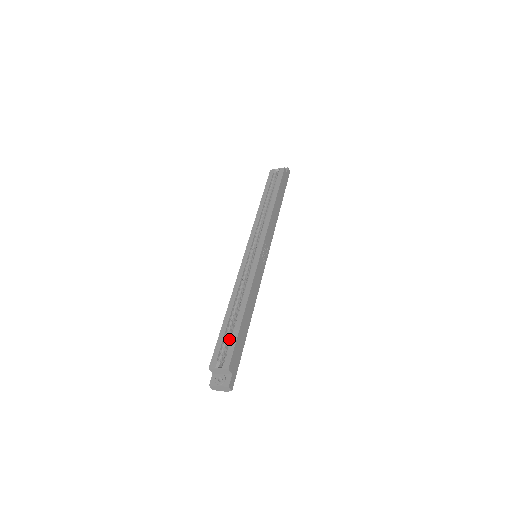
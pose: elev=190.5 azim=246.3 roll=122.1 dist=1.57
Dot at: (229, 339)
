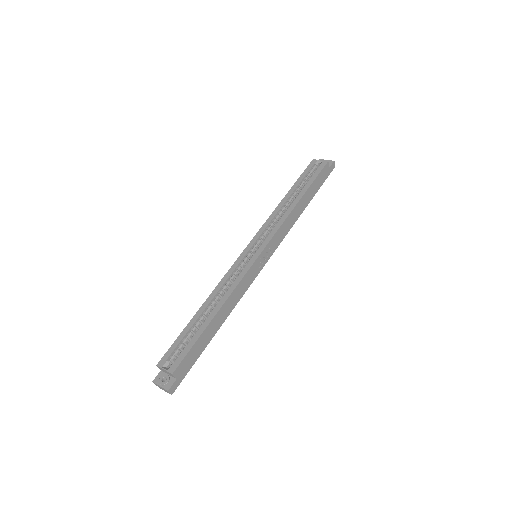
Dot at: occluded
